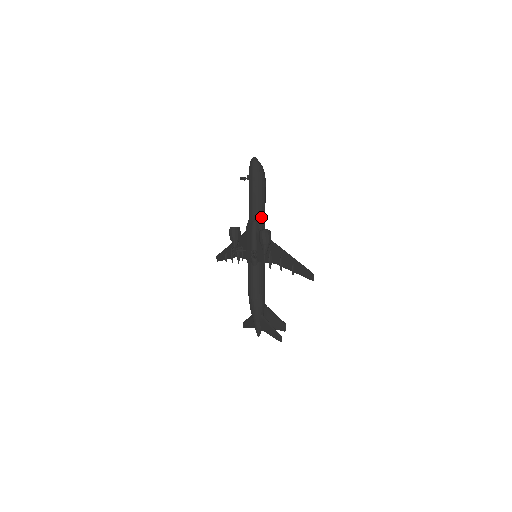
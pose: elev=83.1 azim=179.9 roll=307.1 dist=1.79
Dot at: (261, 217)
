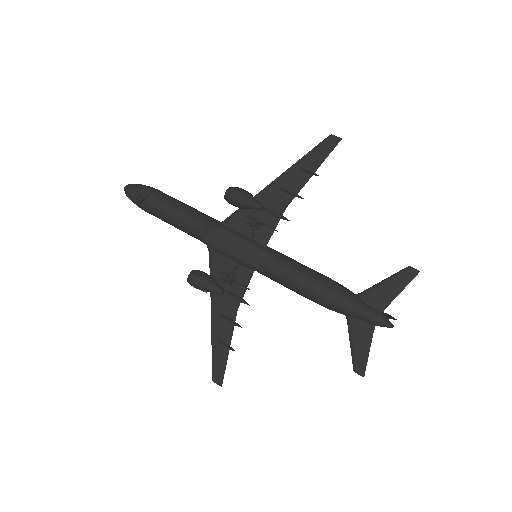
Dot at: (206, 215)
